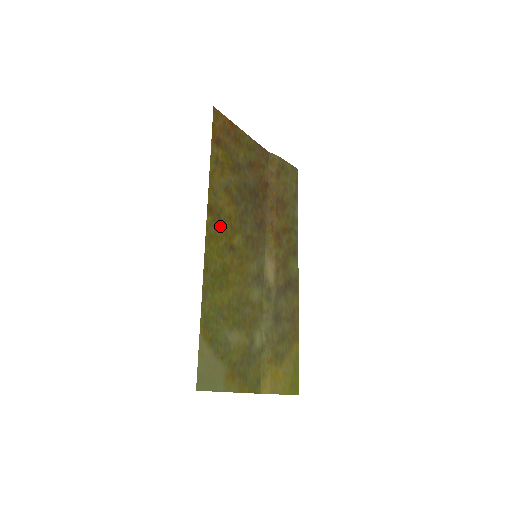
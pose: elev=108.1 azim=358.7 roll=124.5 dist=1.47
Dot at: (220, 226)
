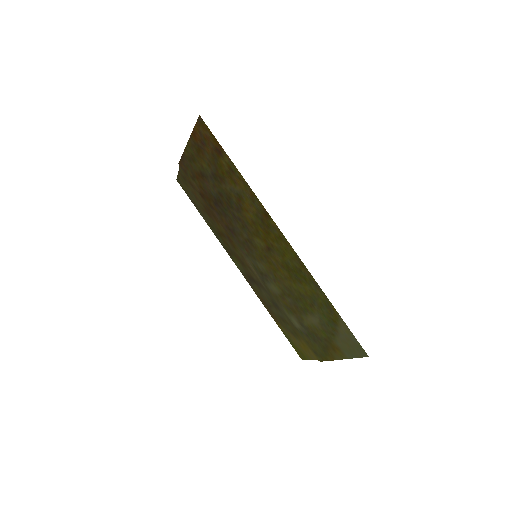
Dot at: (266, 230)
